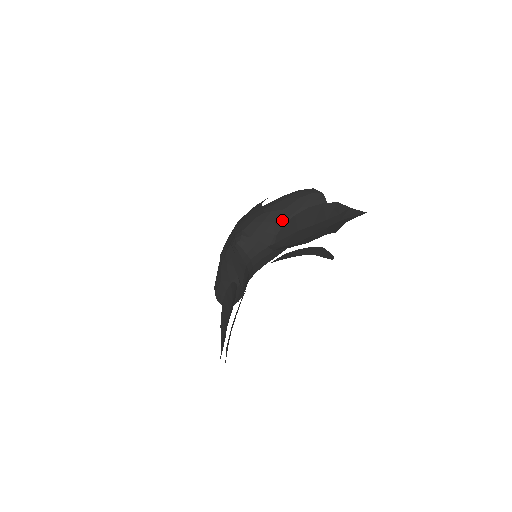
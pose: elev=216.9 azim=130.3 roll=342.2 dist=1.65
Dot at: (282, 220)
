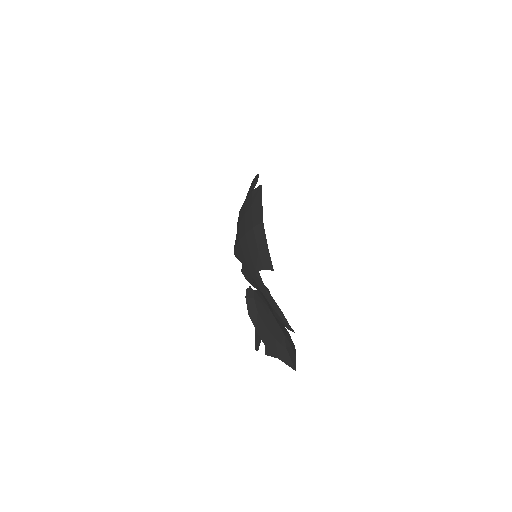
Dot at: occluded
